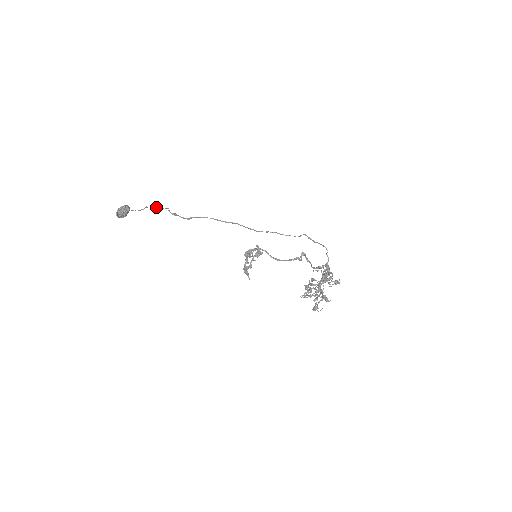
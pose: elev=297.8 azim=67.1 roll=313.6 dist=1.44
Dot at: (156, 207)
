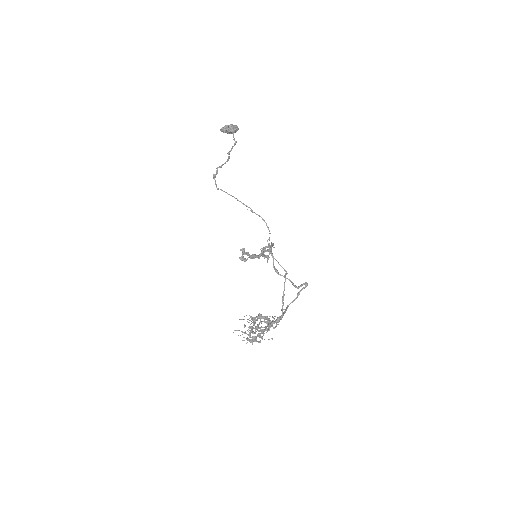
Dot at: (228, 152)
